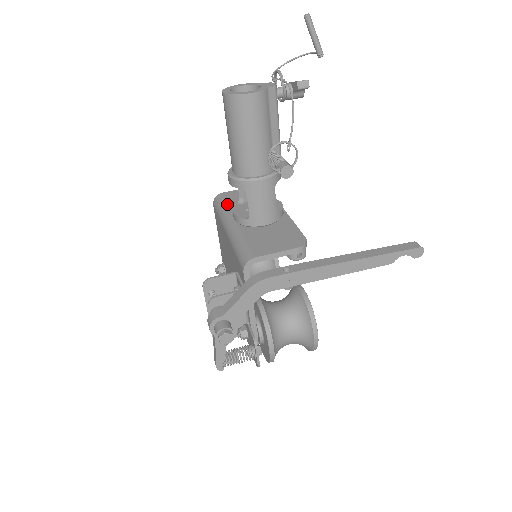
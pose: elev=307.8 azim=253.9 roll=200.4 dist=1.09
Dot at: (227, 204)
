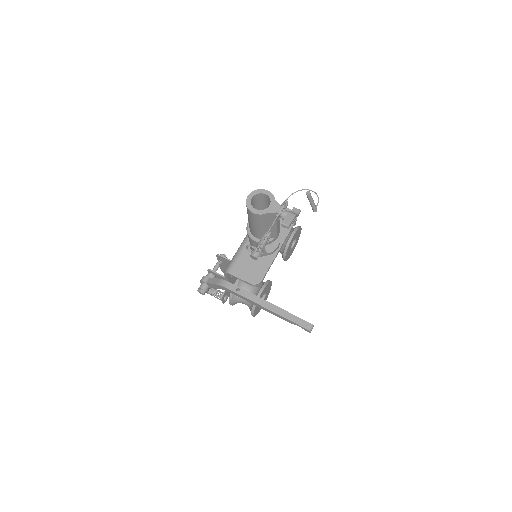
Dot at: occluded
